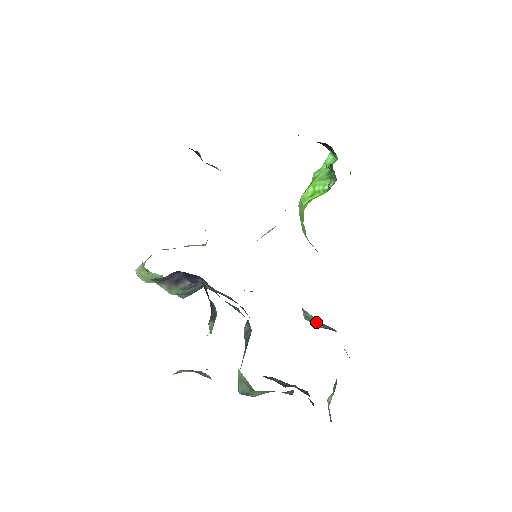
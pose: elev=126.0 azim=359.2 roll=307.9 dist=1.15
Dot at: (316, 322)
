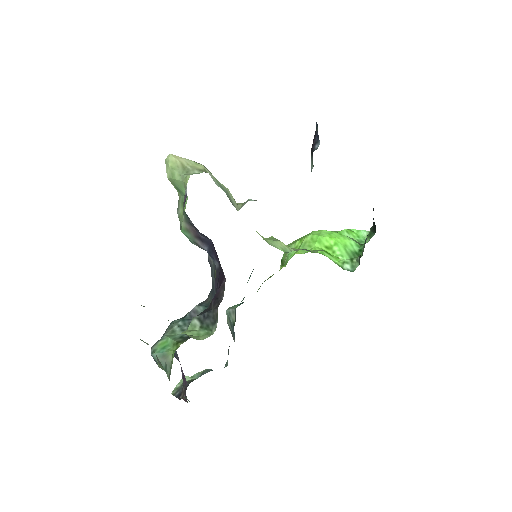
Dot at: (231, 323)
